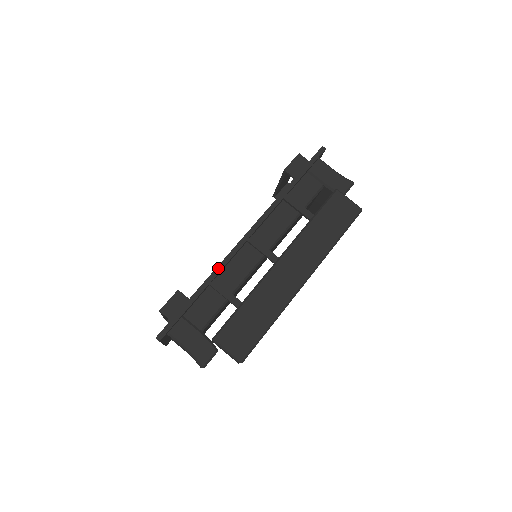
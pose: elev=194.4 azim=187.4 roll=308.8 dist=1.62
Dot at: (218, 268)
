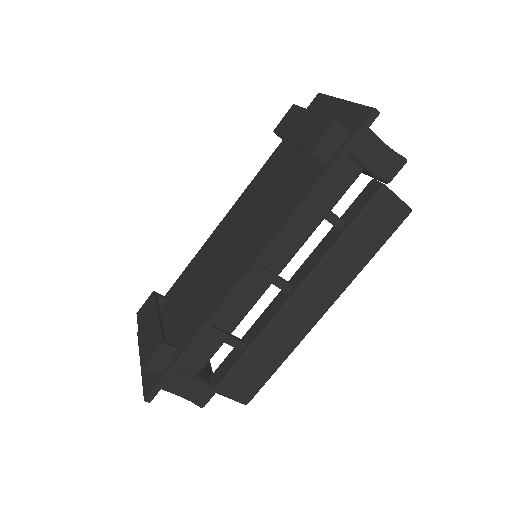
Dot at: (215, 315)
